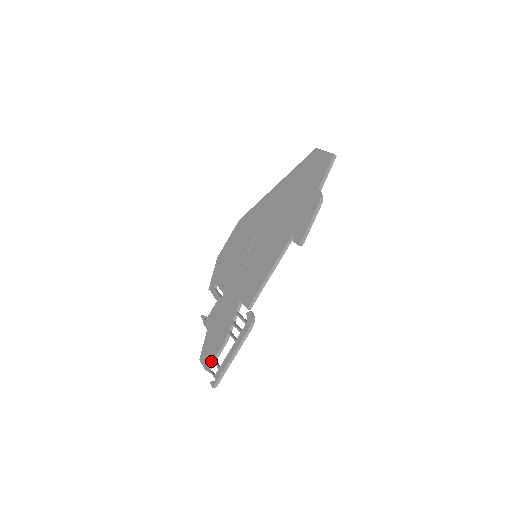
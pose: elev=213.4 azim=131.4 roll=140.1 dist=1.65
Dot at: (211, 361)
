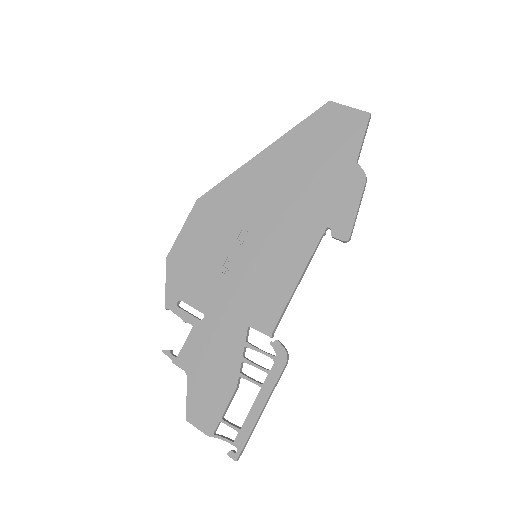
Dot at: (217, 421)
